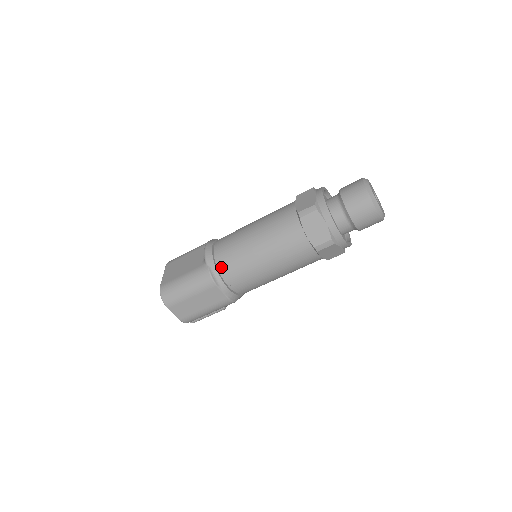
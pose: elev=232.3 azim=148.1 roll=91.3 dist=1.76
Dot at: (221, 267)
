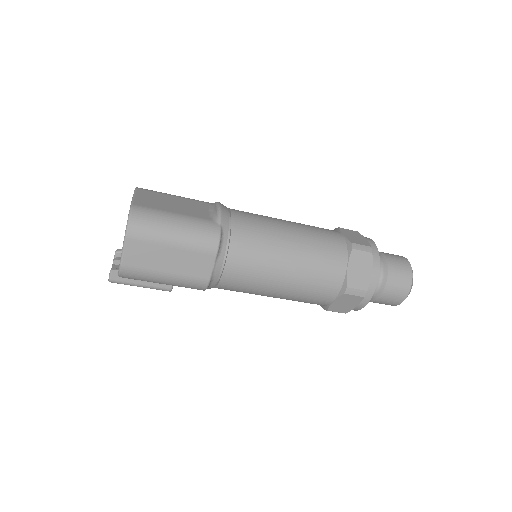
Dot at: (235, 238)
